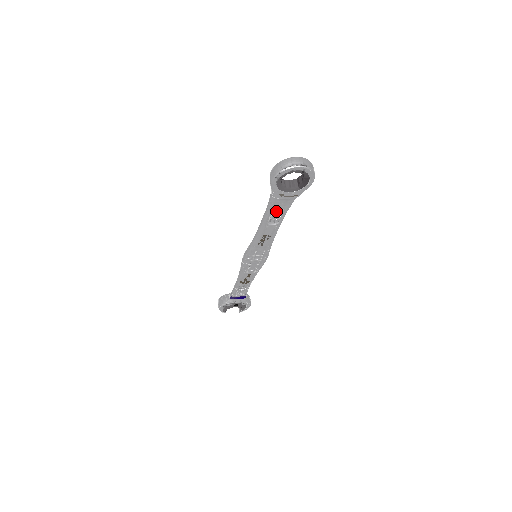
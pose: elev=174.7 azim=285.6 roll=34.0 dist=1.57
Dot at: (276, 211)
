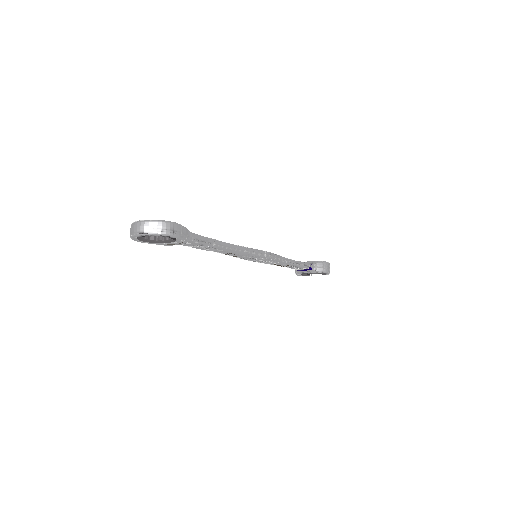
Dot at: occluded
